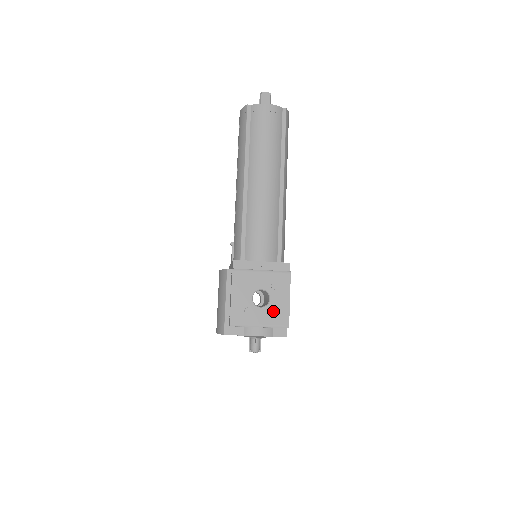
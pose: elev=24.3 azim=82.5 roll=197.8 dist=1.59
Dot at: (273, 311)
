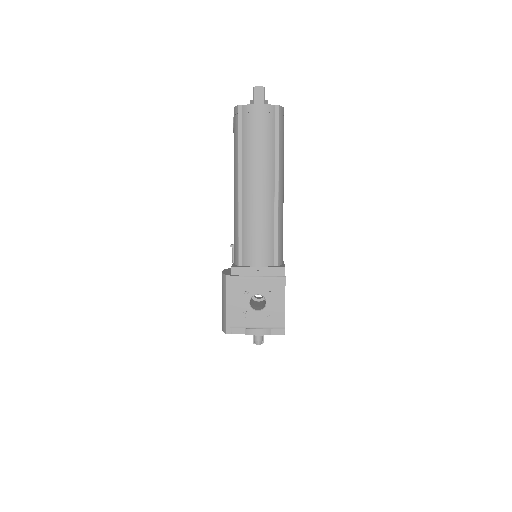
Dot at: (270, 313)
